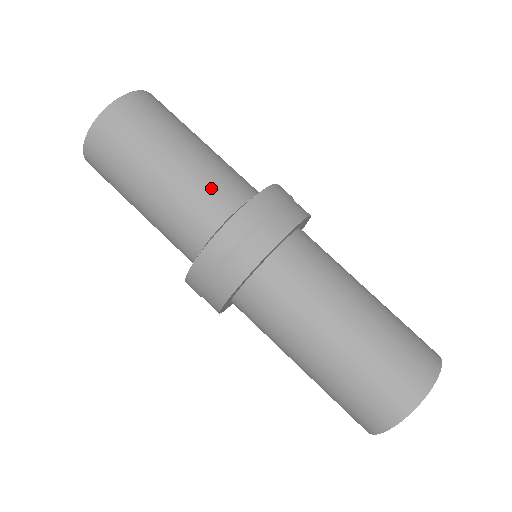
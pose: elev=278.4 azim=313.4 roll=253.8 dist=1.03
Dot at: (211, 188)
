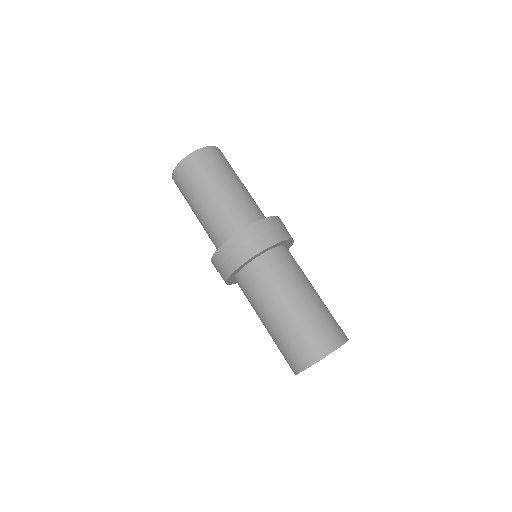
Dot at: (233, 212)
